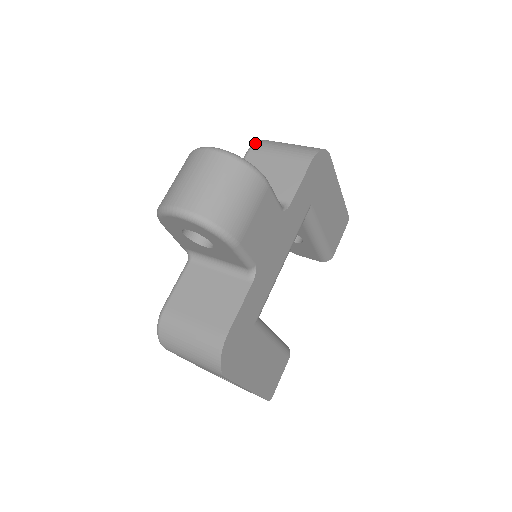
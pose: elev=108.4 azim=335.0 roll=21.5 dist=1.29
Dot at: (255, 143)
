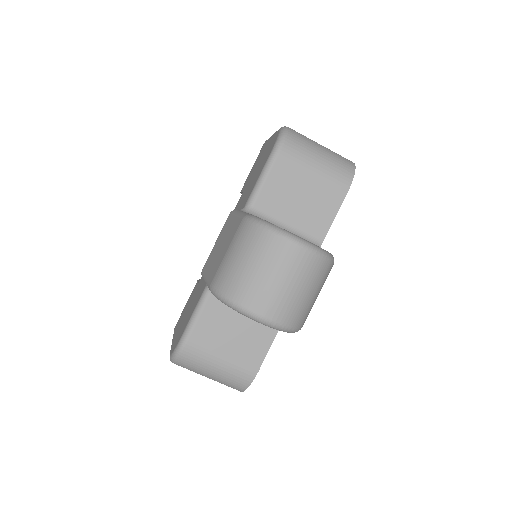
Dot at: (283, 143)
